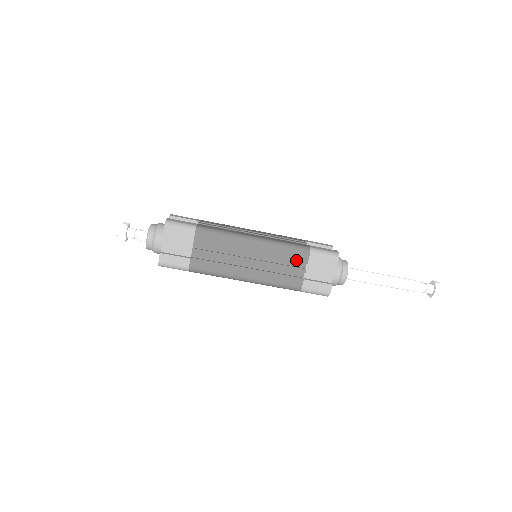
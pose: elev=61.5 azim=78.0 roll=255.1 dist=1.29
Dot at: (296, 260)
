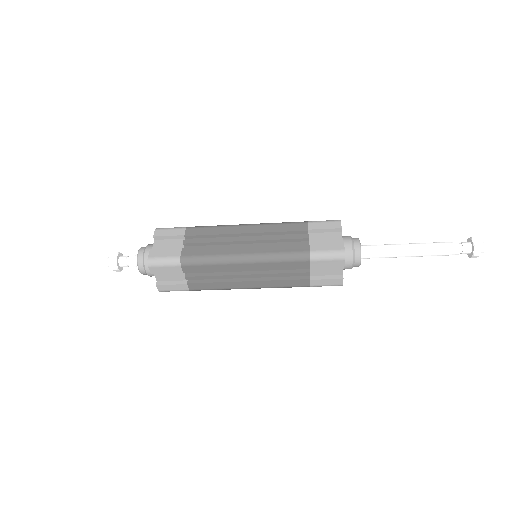
Dot at: (296, 268)
